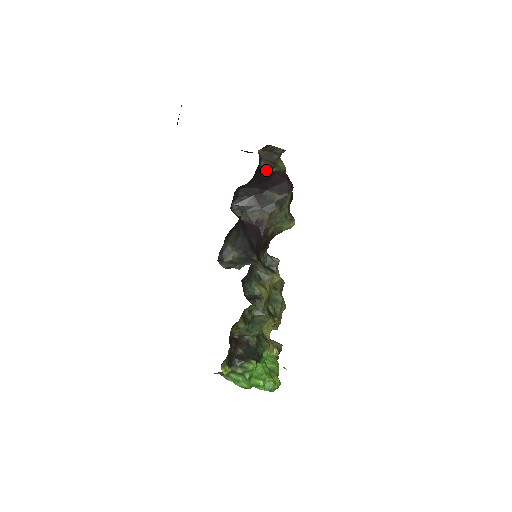
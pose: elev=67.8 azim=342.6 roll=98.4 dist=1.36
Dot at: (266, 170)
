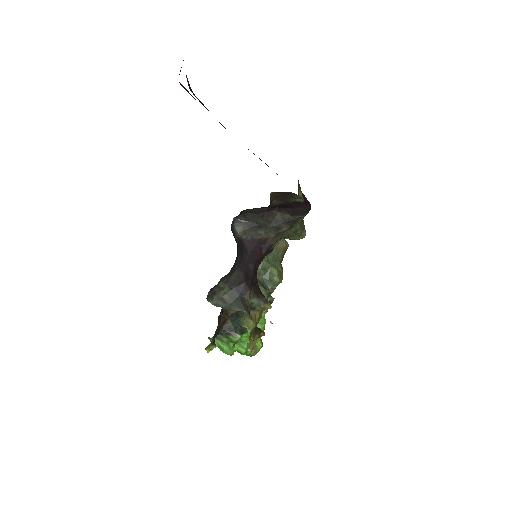
Dot at: (278, 204)
